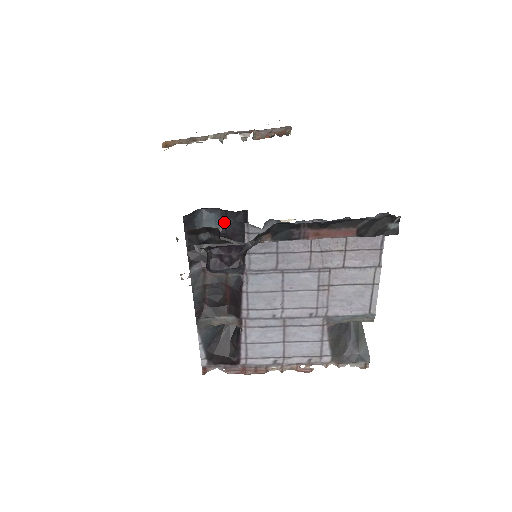
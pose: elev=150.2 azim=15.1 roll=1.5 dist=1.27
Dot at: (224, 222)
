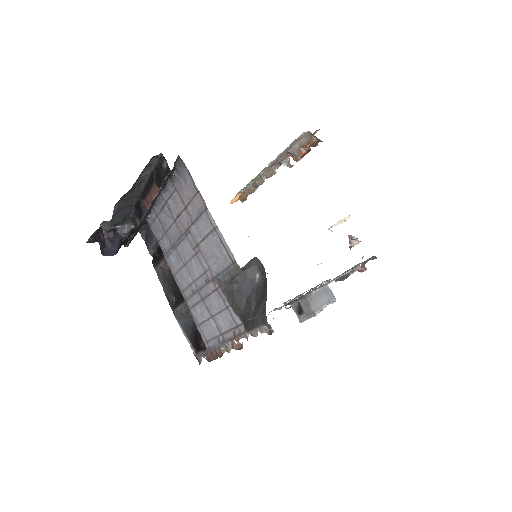
Dot at: occluded
